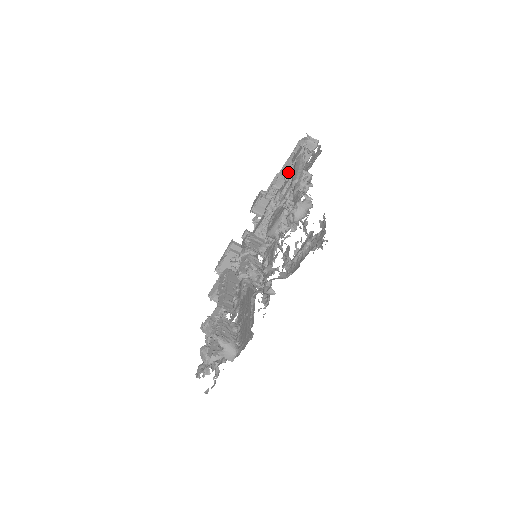
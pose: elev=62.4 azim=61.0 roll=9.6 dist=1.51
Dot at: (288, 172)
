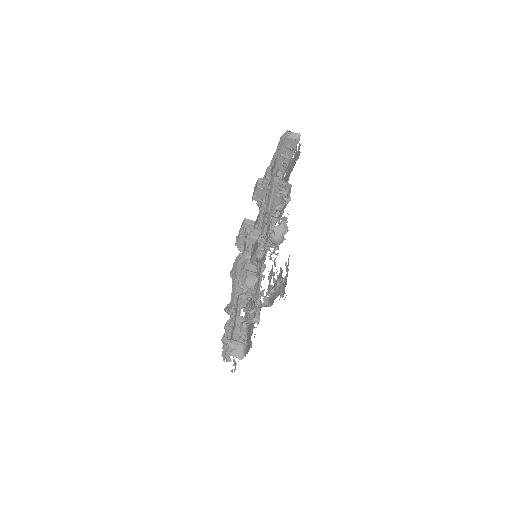
Dot at: (277, 165)
